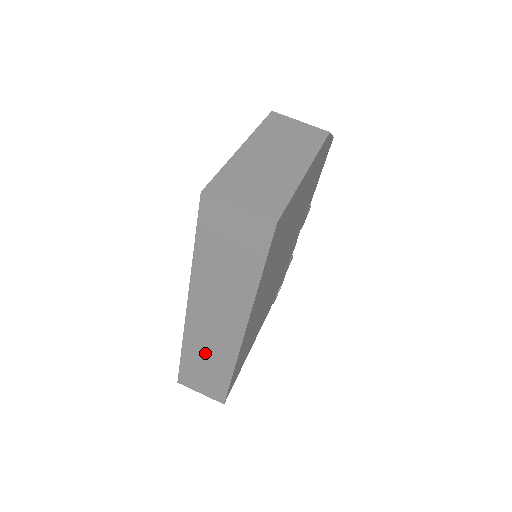
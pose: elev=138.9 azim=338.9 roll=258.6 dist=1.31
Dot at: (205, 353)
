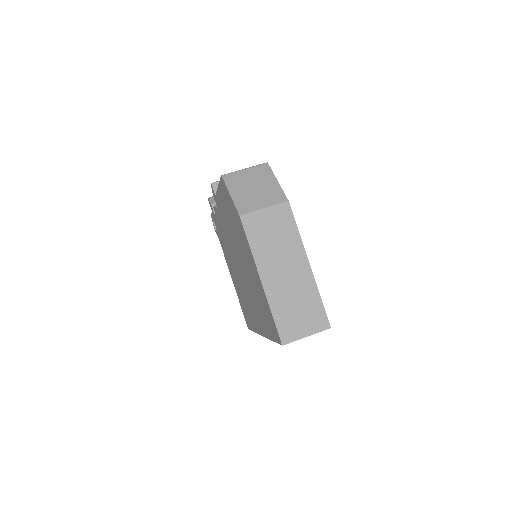
Dot at: occluded
